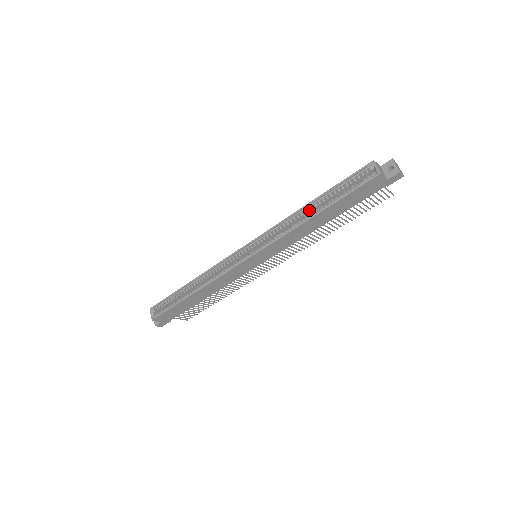
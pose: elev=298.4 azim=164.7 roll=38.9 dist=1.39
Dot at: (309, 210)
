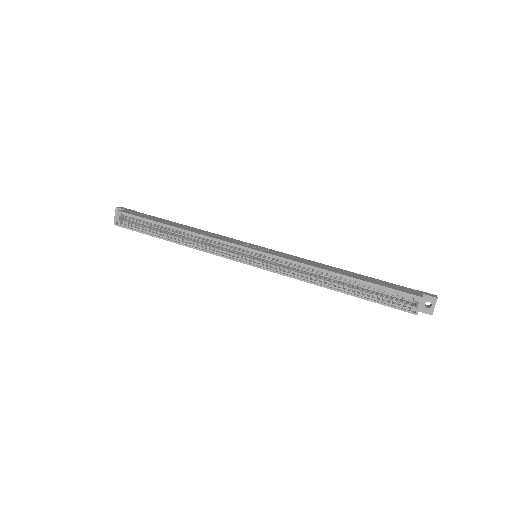
Dot at: (334, 278)
